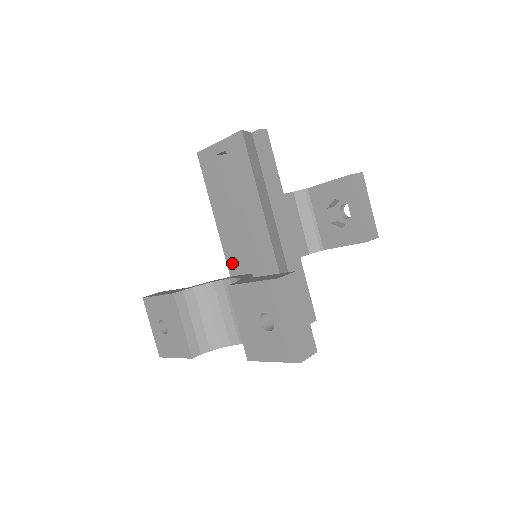
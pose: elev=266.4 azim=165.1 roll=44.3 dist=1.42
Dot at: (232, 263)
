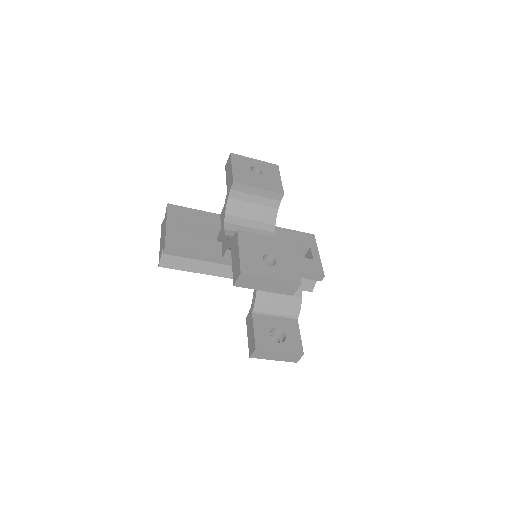
Dot at: occluded
